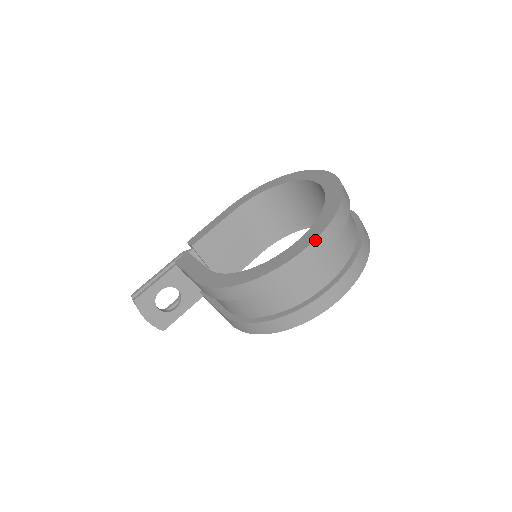
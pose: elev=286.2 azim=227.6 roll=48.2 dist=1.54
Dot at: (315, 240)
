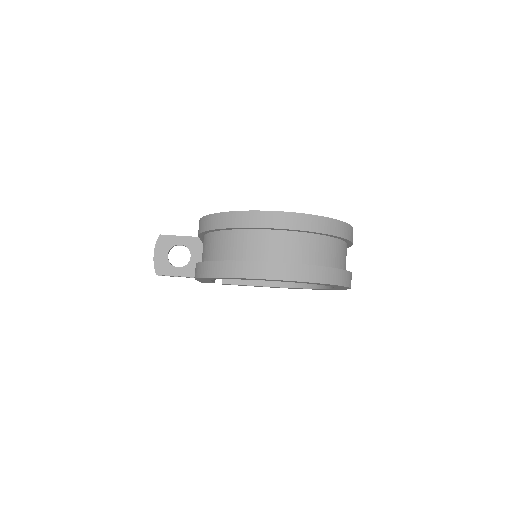
Dot at: (288, 212)
